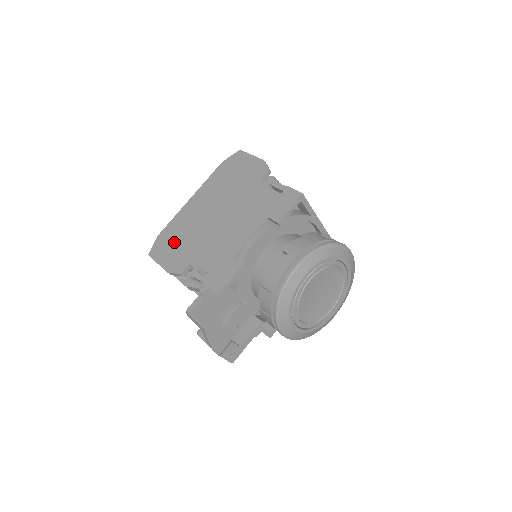
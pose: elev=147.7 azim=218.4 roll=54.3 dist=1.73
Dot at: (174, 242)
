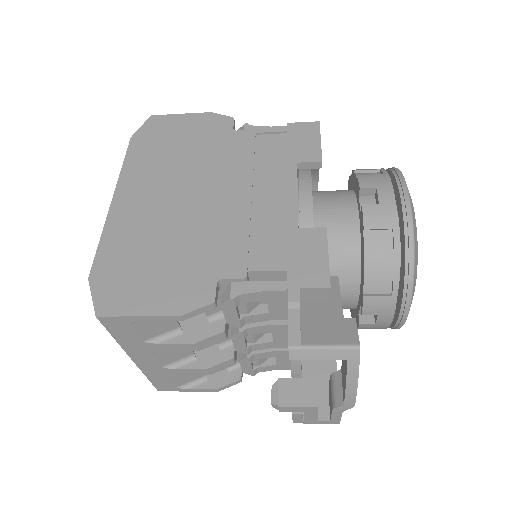
Dot at: (144, 267)
